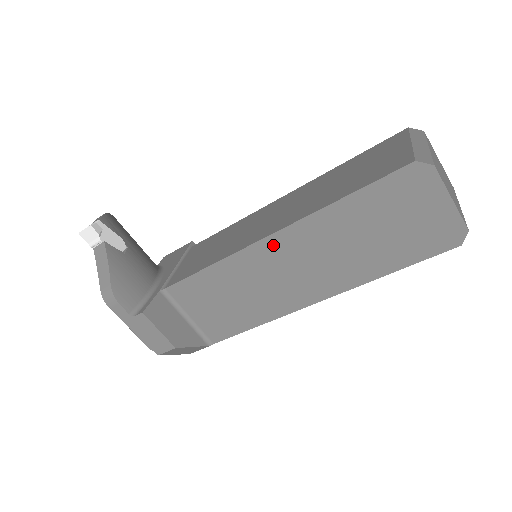
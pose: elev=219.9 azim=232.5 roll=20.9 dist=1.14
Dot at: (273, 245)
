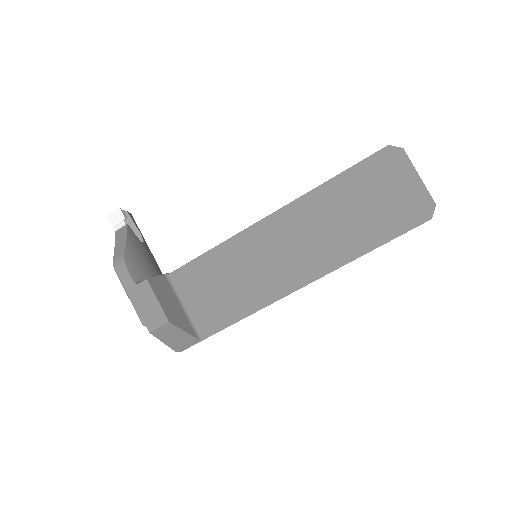
Dot at: (273, 223)
